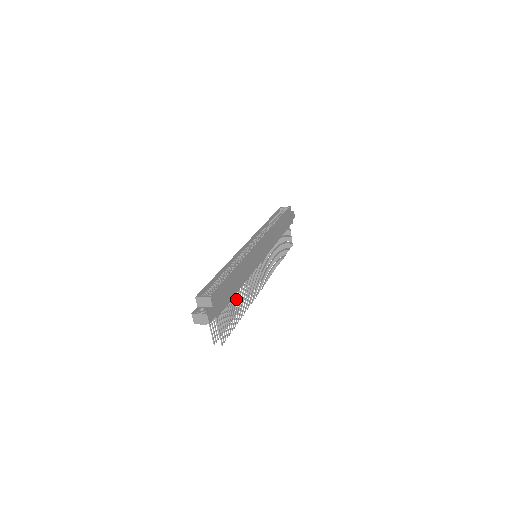
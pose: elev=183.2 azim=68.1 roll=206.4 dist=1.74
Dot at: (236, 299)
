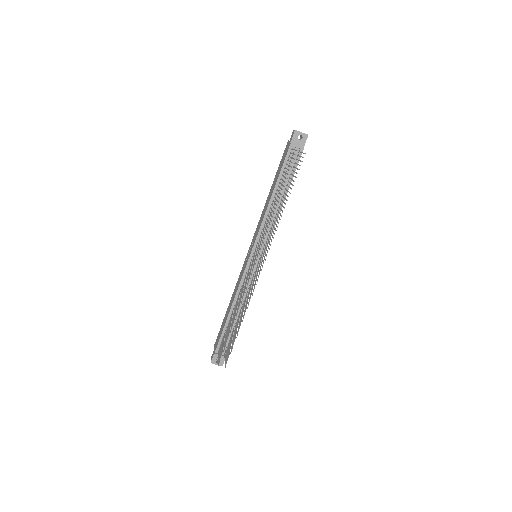
Dot at: (285, 194)
